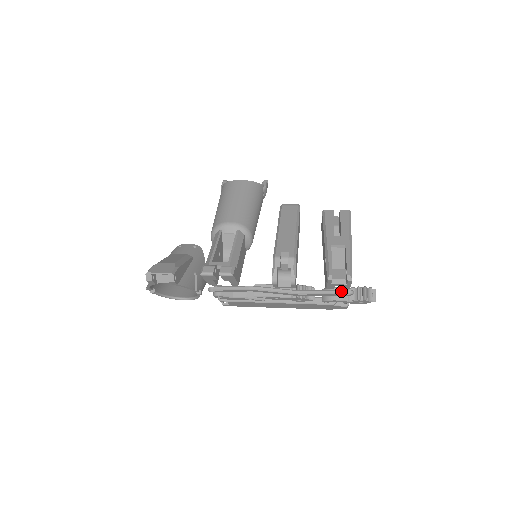
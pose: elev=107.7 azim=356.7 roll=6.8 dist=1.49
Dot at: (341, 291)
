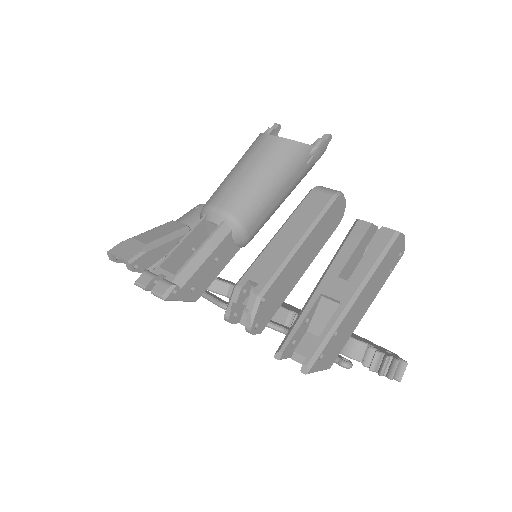
Dot at: occluded
